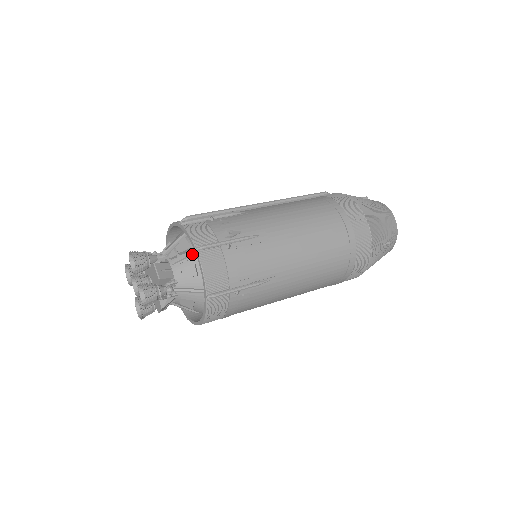
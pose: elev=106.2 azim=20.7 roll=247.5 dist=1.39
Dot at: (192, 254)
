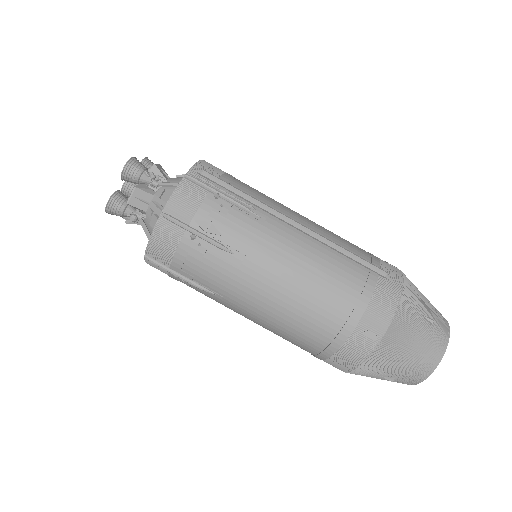
Dot at: occluded
